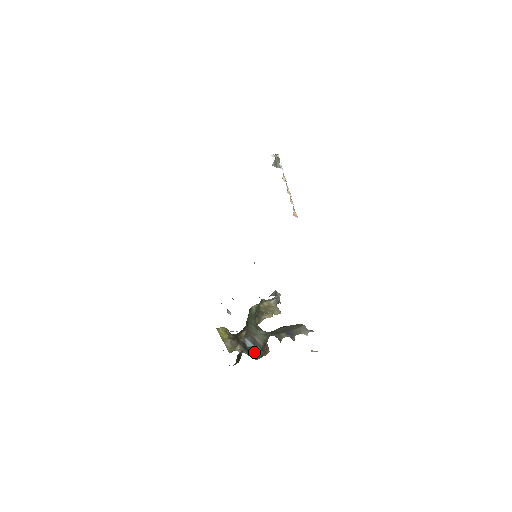
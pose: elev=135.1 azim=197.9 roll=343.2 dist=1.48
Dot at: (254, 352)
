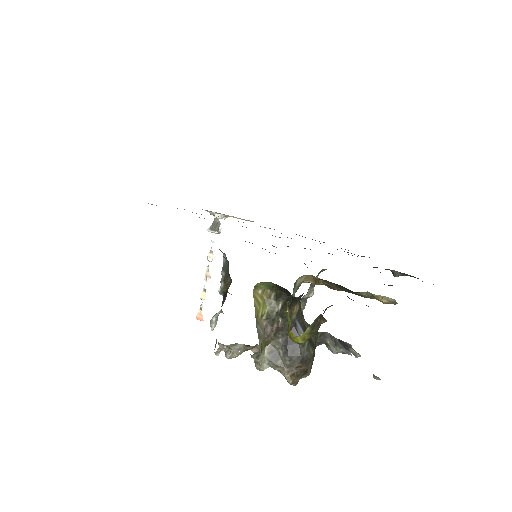
Dot at: (306, 351)
